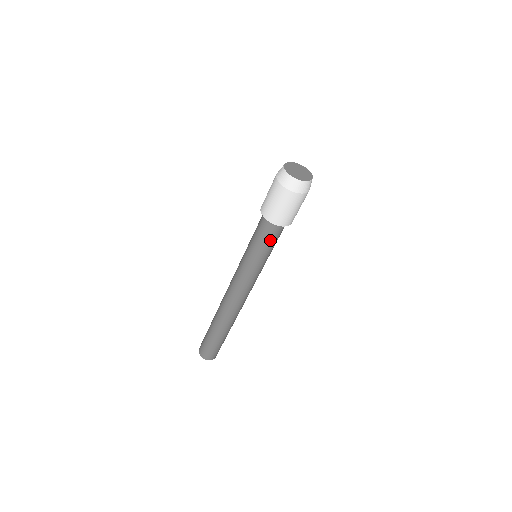
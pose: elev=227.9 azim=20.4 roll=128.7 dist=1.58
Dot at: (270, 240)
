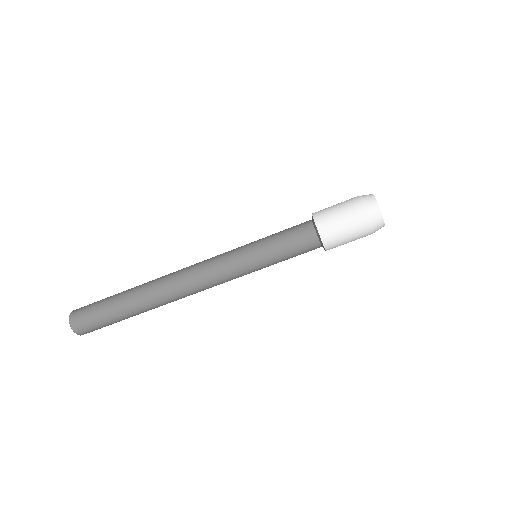
Dot at: (298, 254)
